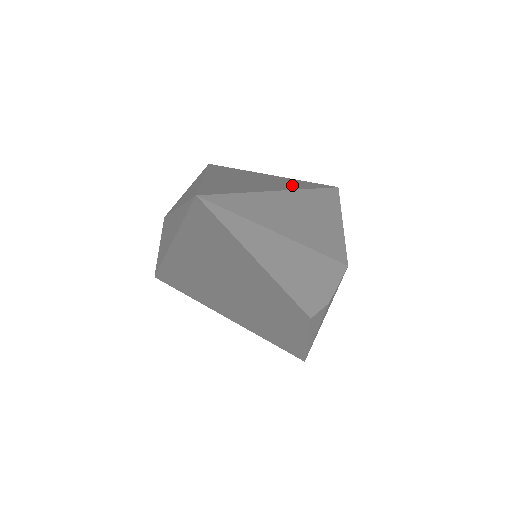
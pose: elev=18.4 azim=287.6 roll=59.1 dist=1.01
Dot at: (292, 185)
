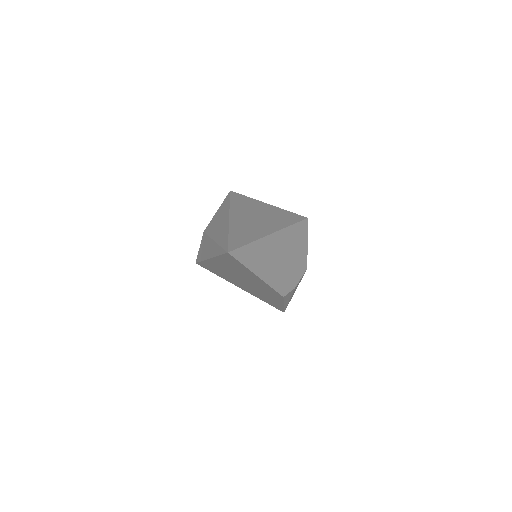
Dot at: (278, 223)
